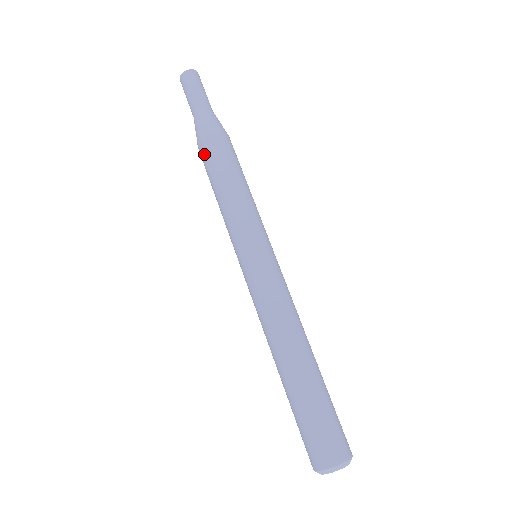
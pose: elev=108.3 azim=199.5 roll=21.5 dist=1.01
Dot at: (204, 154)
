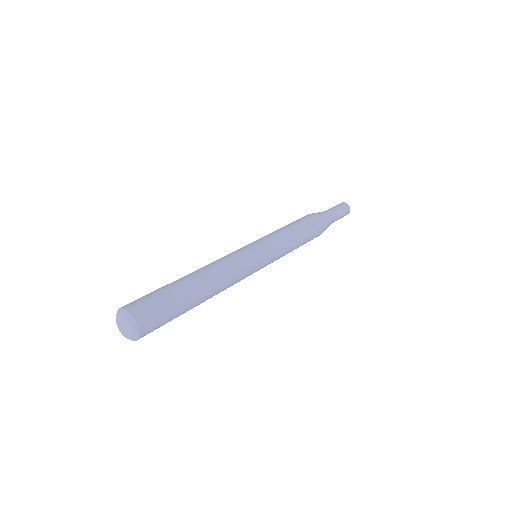
Dot at: occluded
